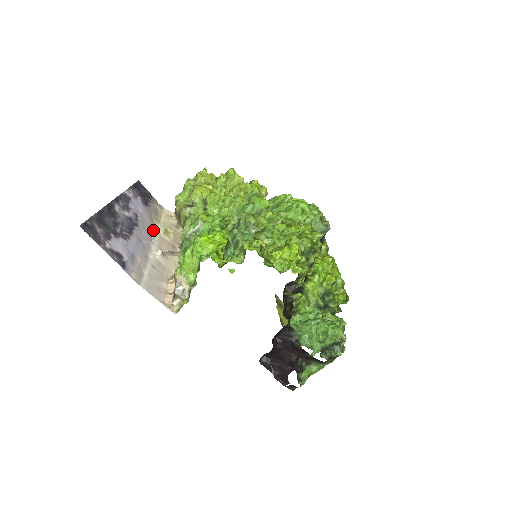
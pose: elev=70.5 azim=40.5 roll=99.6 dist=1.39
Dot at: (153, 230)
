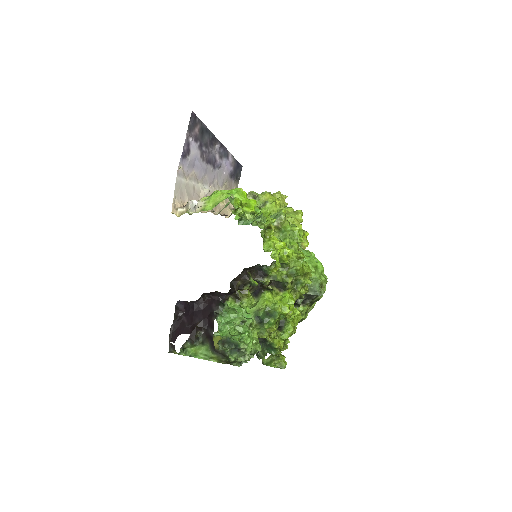
Dot at: (218, 185)
